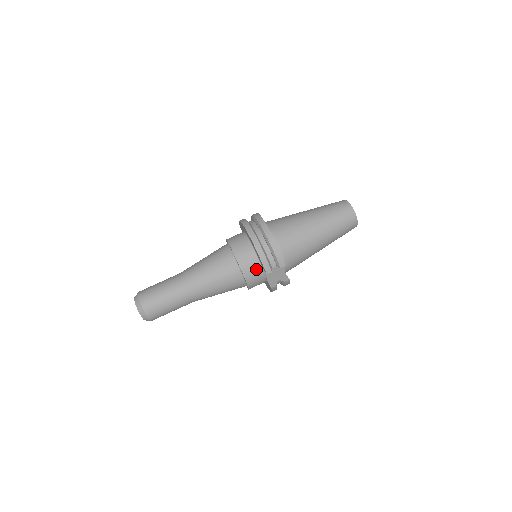
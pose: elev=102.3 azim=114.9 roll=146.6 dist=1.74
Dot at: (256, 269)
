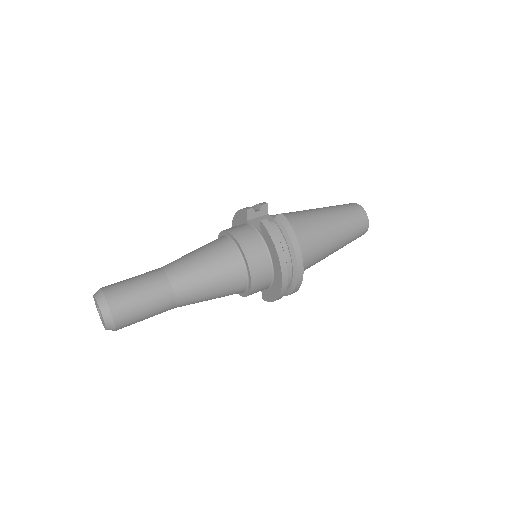
Dot at: (240, 226)
